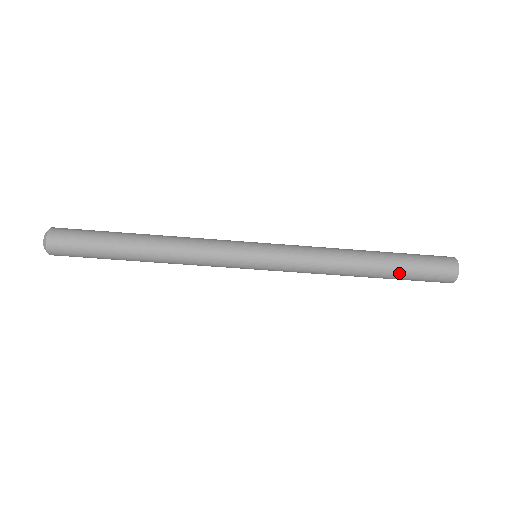
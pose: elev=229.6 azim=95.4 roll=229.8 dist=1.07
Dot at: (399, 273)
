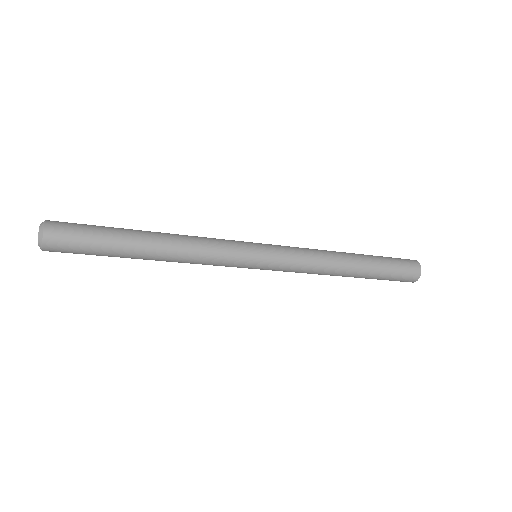
Dot at: occluded
